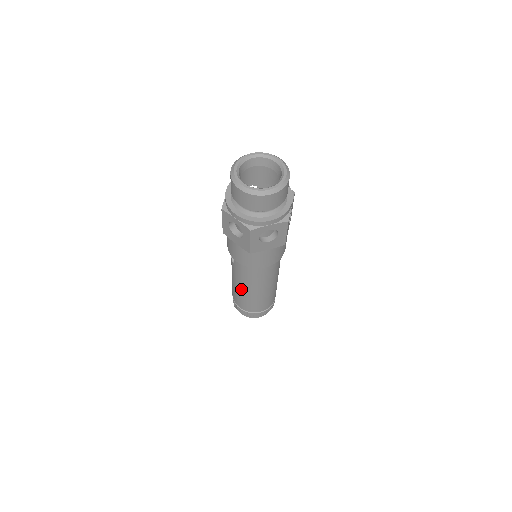
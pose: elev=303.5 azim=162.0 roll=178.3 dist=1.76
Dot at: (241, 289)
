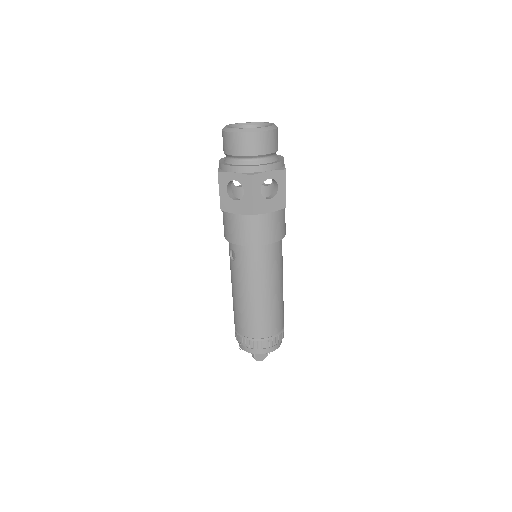
Dot at: (247, 298)
